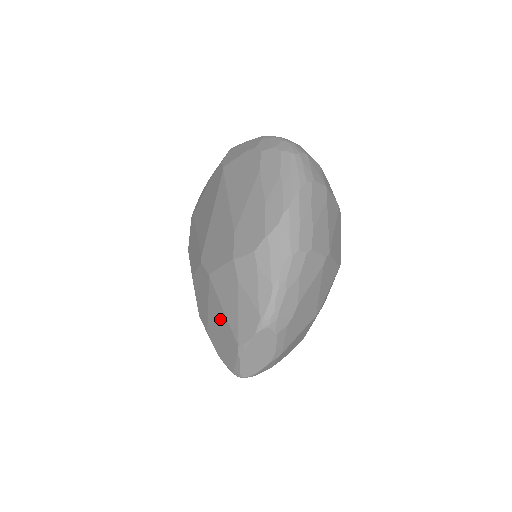
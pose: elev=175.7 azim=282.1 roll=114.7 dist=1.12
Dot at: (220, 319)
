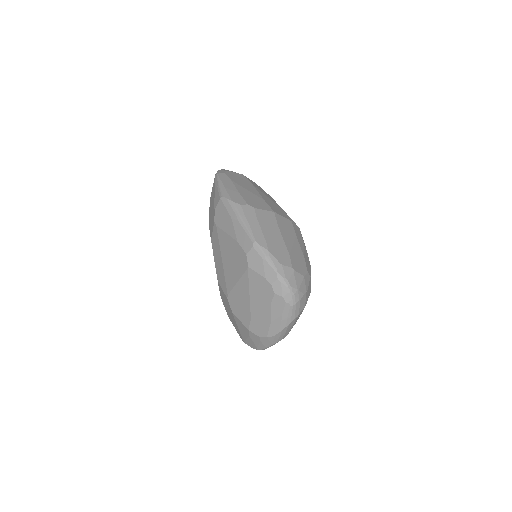
Dot at: (236, 325)
